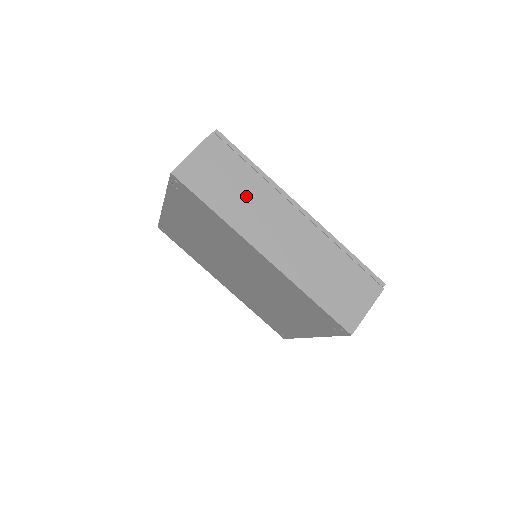
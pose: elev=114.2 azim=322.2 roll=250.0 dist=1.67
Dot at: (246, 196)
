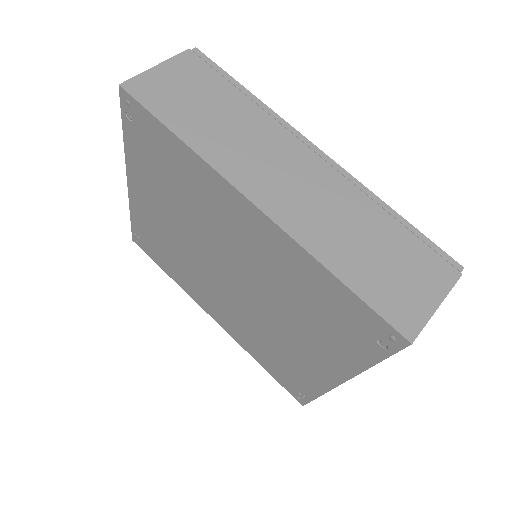
Dot at: (231, 124)
